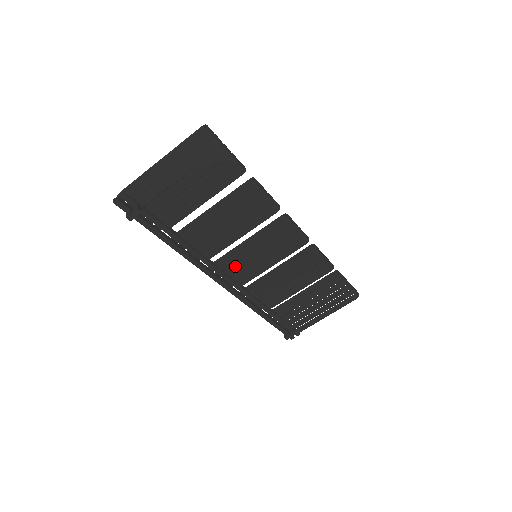
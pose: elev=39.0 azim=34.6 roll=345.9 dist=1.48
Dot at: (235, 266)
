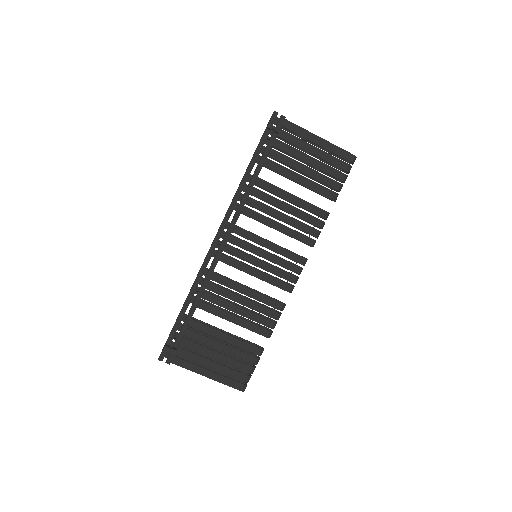
Dot at: (241, 241)
